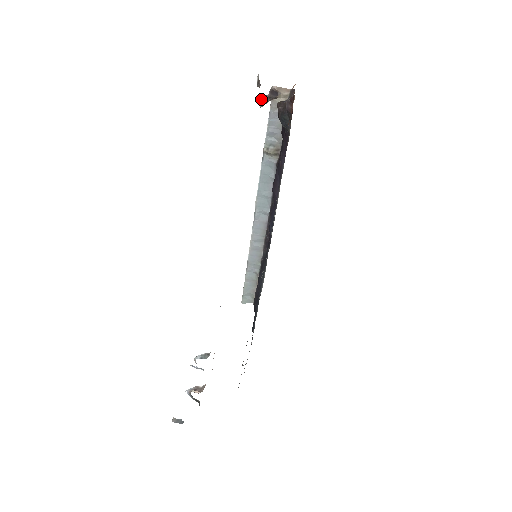
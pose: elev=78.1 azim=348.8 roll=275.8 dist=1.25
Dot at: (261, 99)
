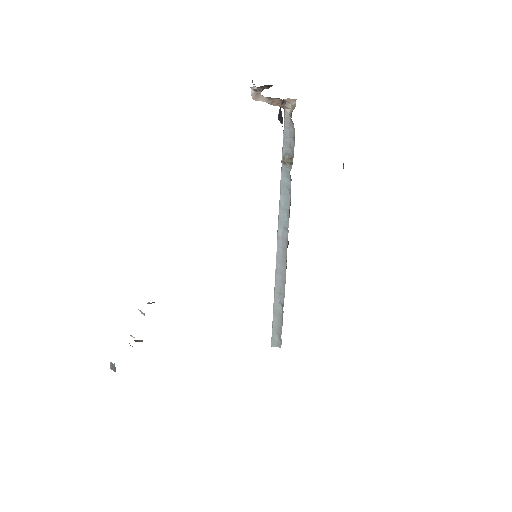
Dot at: (252, 91)
